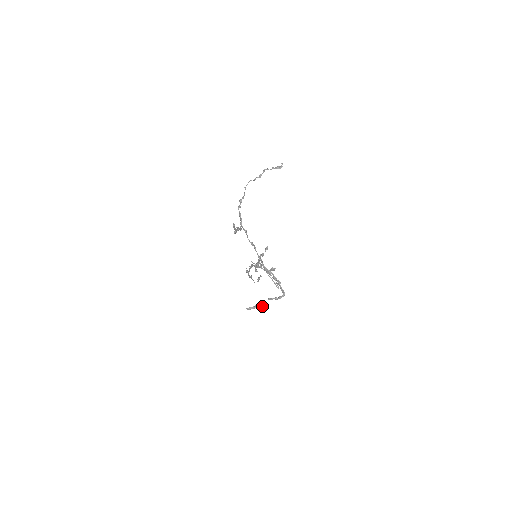
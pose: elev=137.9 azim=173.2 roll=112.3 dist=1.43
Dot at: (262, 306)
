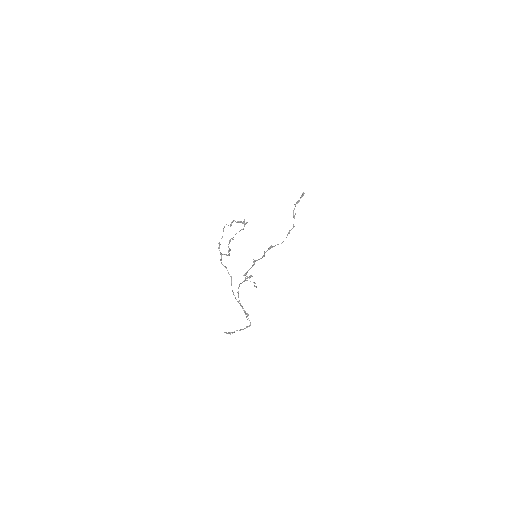
Dot at: occluded
